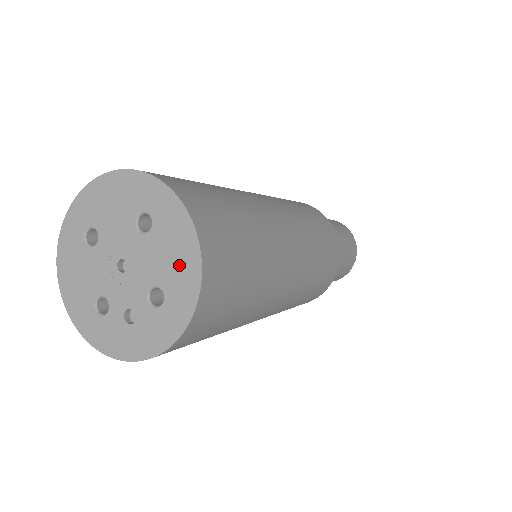
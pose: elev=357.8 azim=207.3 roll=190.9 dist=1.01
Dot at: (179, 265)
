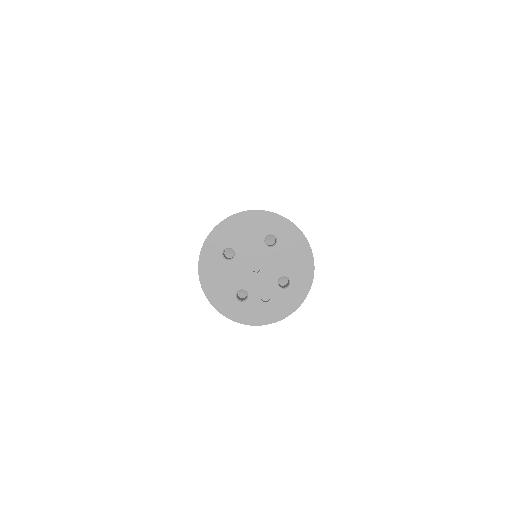
Dot at: (299, 262)
